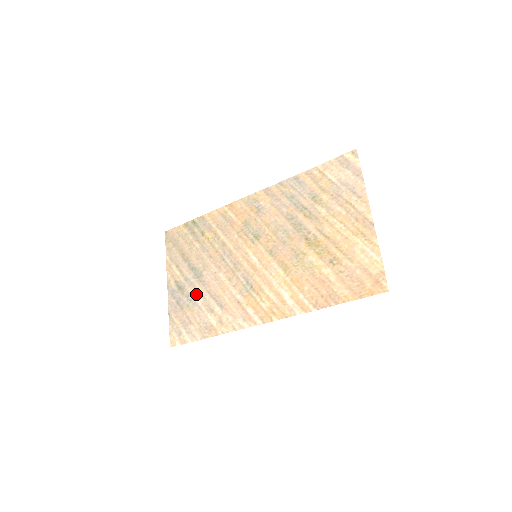
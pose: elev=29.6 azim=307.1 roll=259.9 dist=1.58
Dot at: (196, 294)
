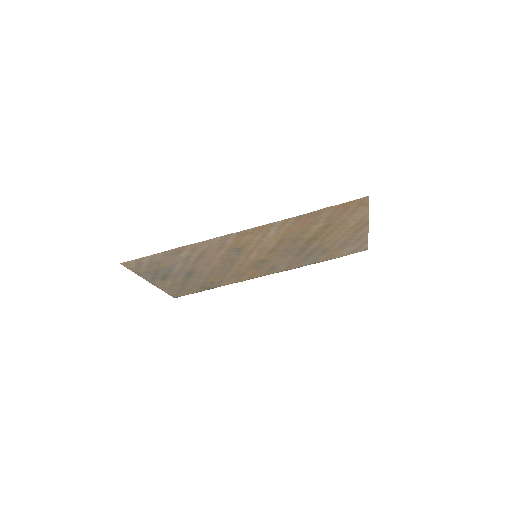
Dot at: (179, 268)
